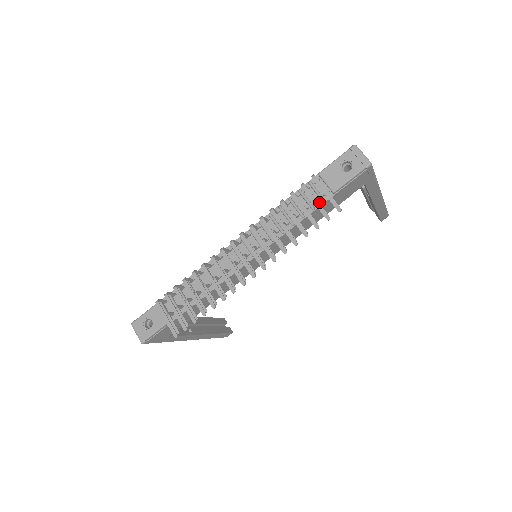
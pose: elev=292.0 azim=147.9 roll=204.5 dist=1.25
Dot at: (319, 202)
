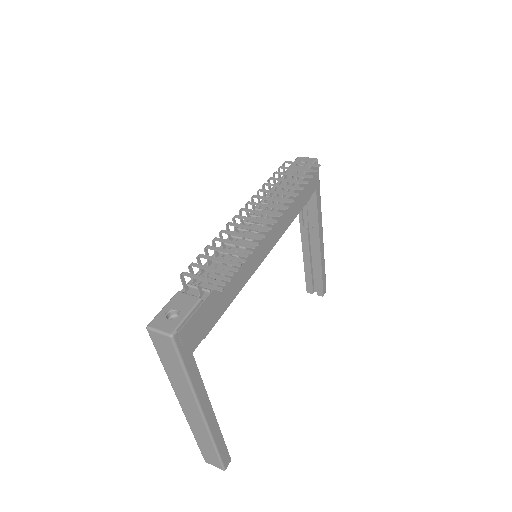
Dot at: (295, 185)
